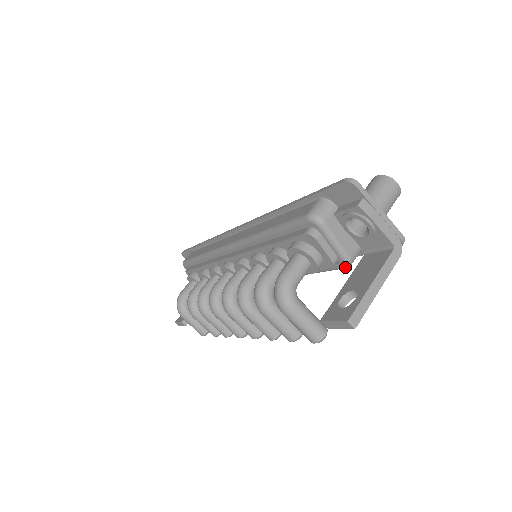
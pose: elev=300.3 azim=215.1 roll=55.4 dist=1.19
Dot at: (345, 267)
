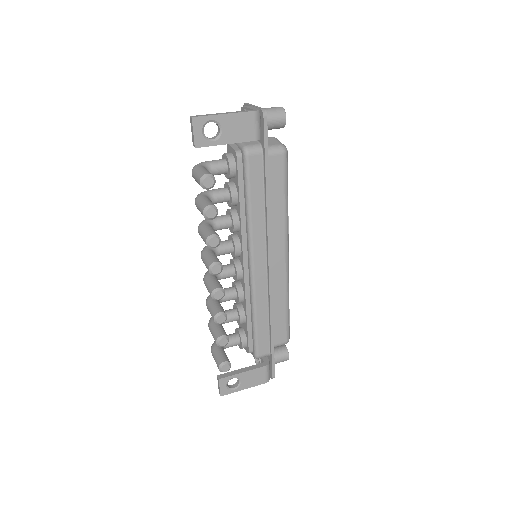
Dot at: (244, 154)
